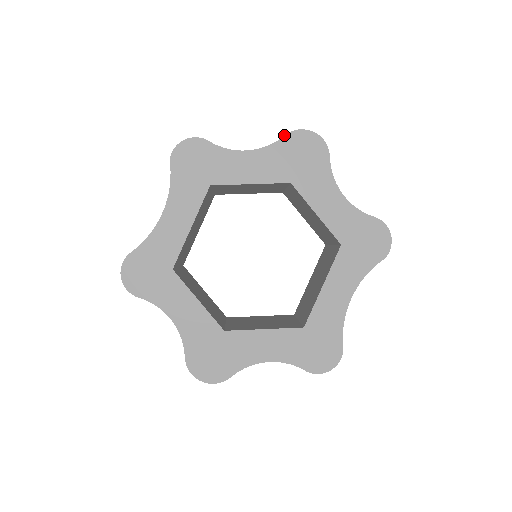
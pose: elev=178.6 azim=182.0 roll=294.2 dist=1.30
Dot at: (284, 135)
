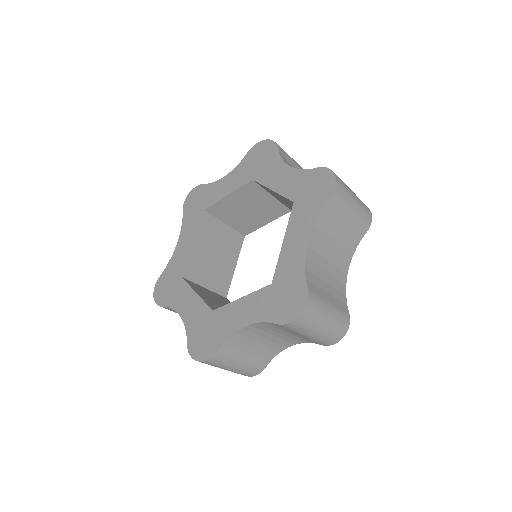
Dot at: occluded
